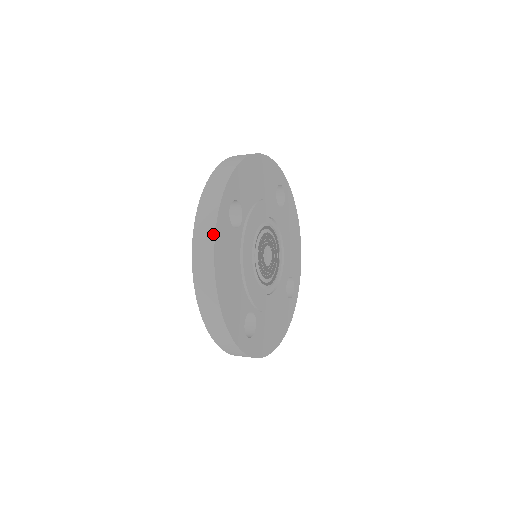
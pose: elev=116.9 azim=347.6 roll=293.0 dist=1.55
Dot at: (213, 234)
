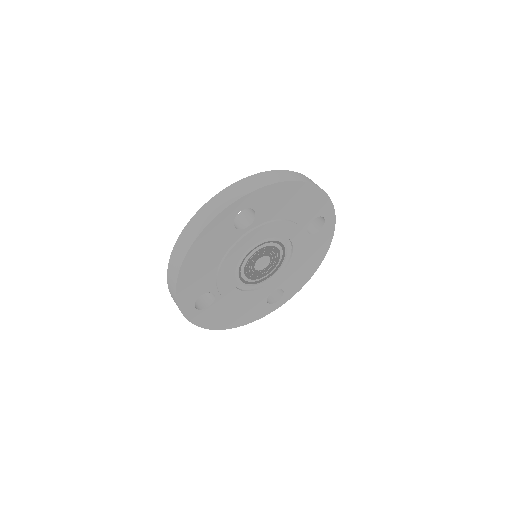
Dot at: (207, 223)
